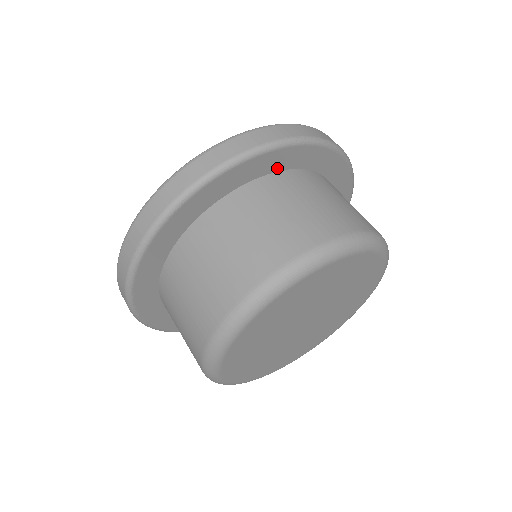
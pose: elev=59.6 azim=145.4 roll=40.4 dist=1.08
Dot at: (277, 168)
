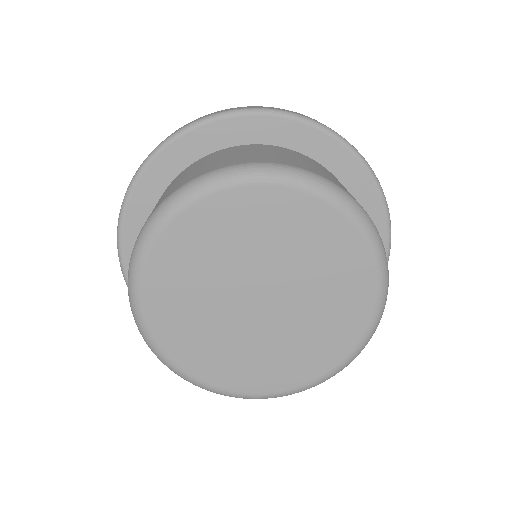
Dot at: (356, 198)
